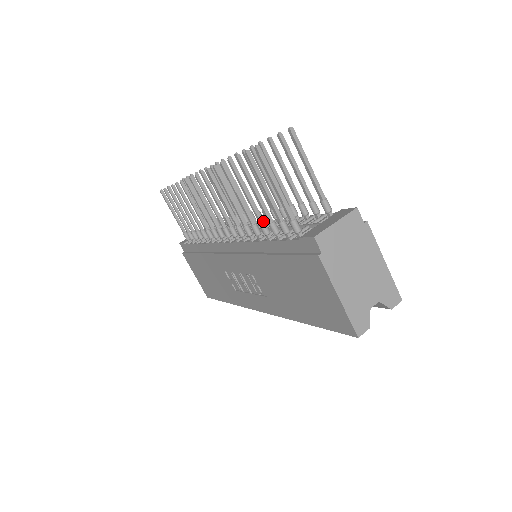
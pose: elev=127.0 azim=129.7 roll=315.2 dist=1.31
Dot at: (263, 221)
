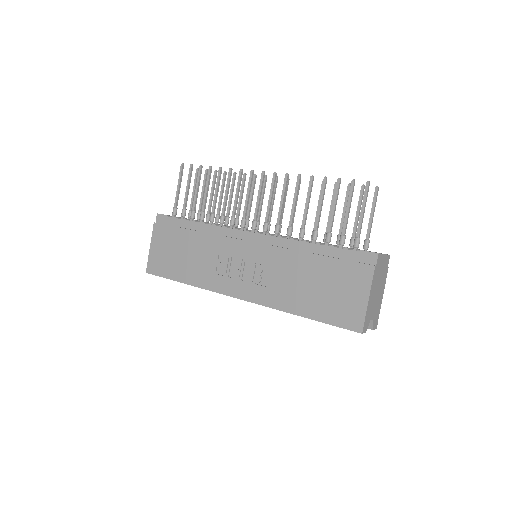
Dot at: occluded
